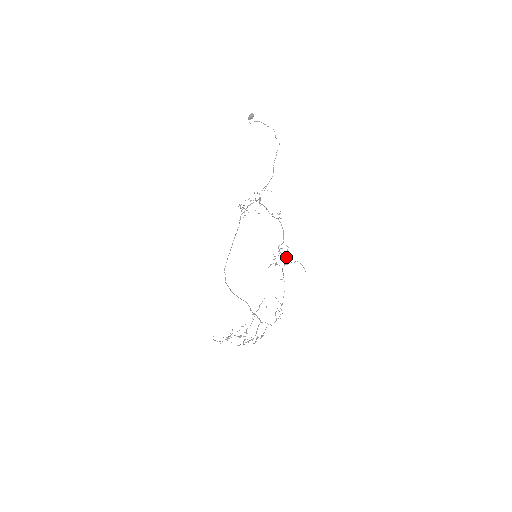
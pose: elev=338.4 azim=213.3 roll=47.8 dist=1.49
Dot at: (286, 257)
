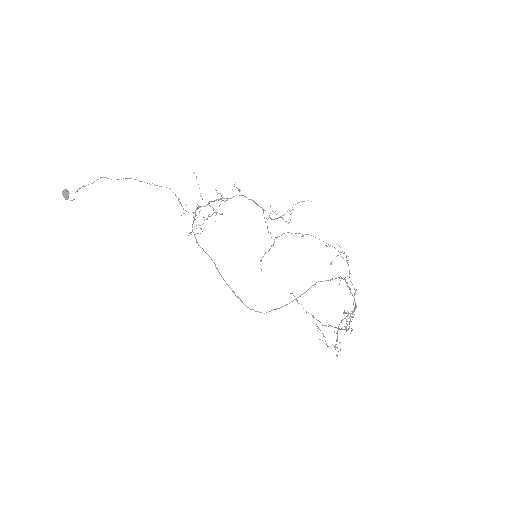
Dot at: (282, 215)
